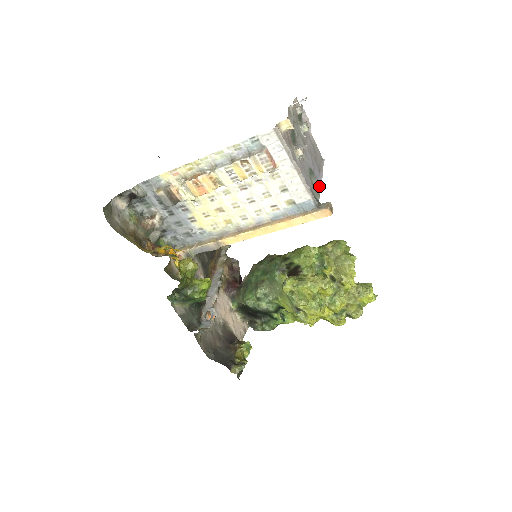
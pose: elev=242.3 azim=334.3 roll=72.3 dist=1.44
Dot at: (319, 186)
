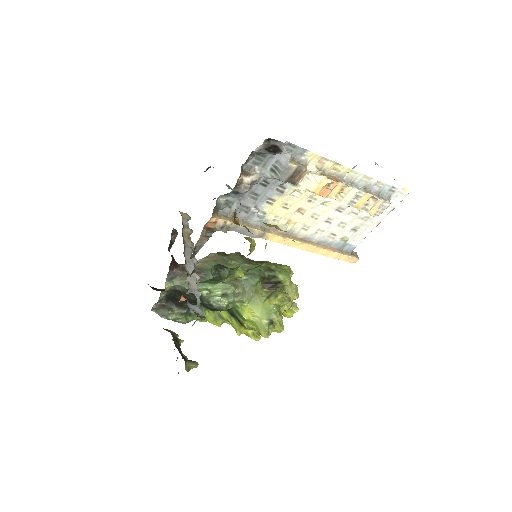
Dot at: occluded
